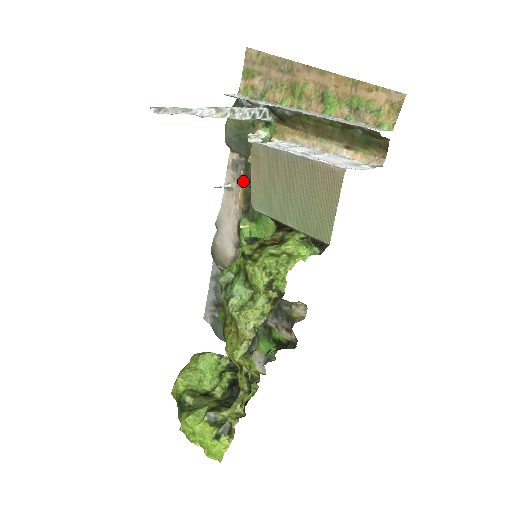
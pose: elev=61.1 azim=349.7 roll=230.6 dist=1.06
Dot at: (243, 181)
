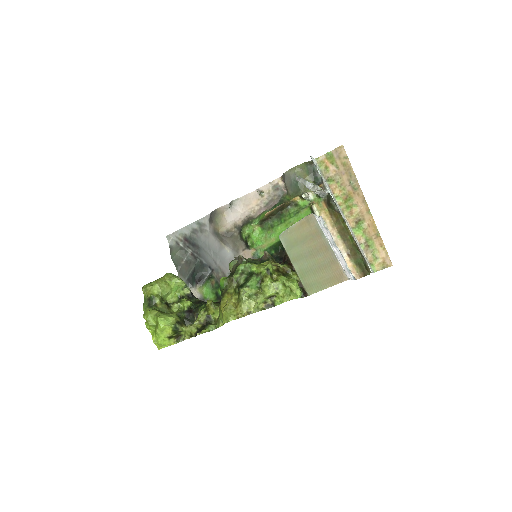
Dot at: (278, 207)
